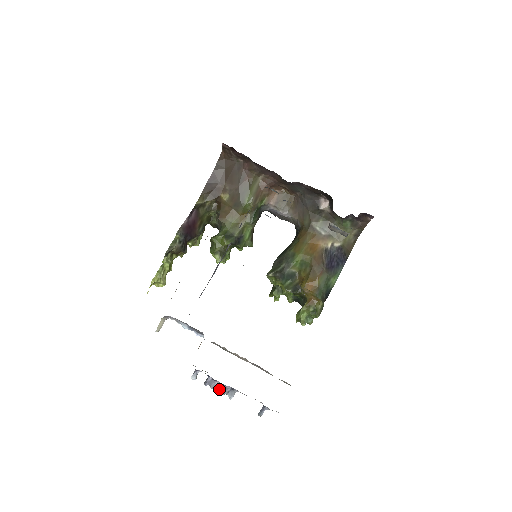
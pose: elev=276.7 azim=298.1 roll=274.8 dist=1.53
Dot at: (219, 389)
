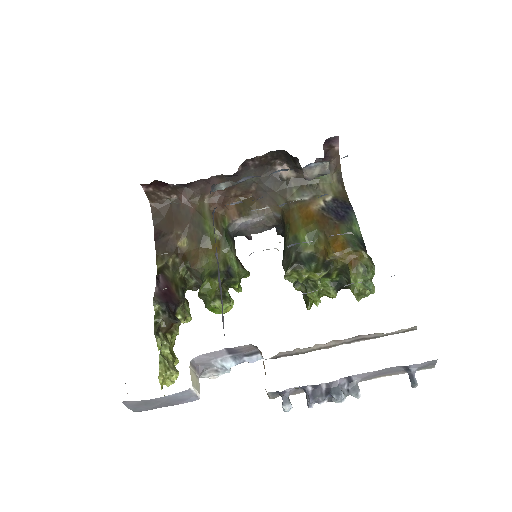
Dot at: (332, 393)
